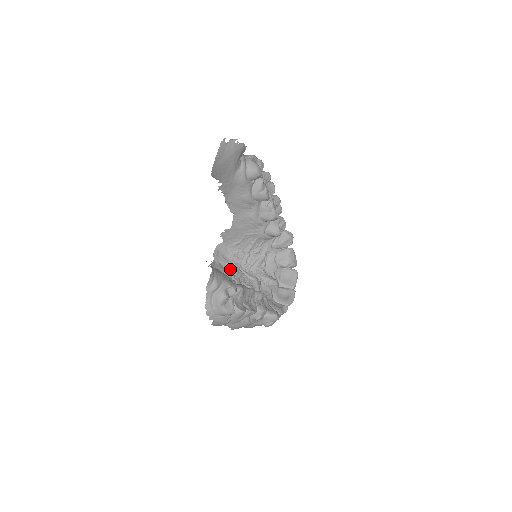
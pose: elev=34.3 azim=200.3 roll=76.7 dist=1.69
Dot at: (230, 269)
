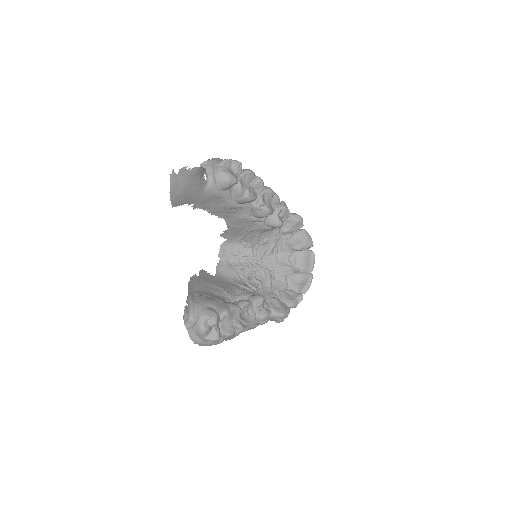
Dot at: (239, 265)
